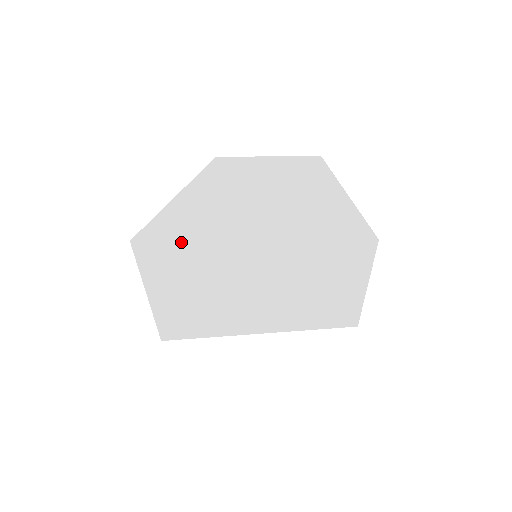
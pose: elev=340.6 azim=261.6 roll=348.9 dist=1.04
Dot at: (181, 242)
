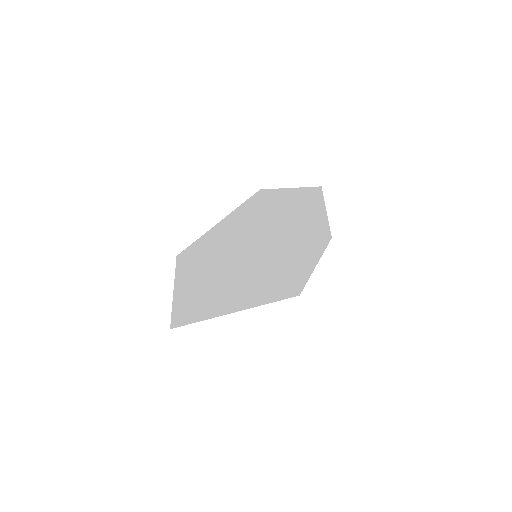
Dot at: (213, 253)
